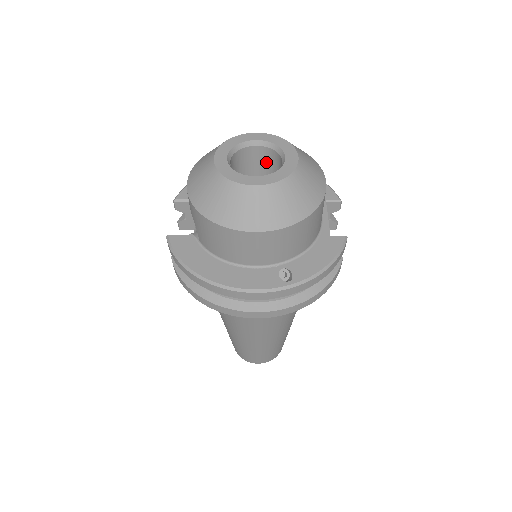
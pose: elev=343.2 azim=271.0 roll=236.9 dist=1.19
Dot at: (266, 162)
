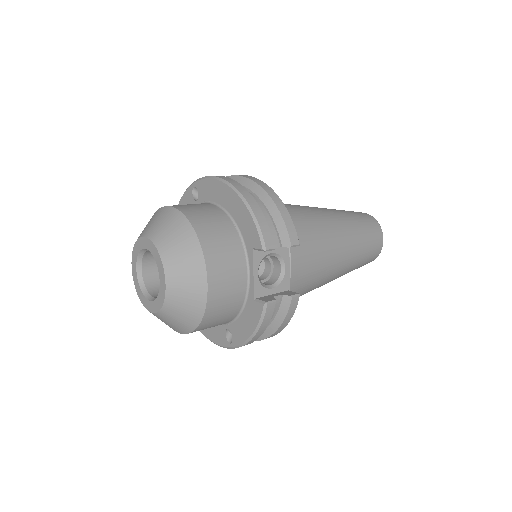
Dot at: occluded
